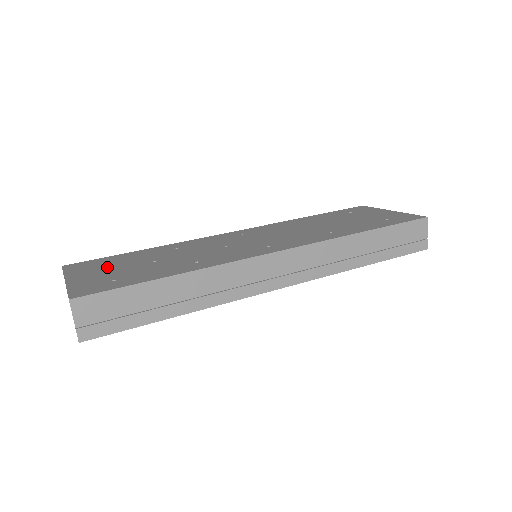
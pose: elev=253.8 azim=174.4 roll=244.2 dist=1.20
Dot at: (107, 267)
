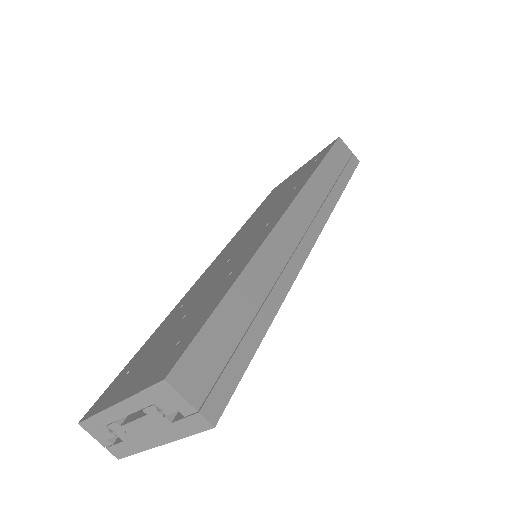
Dot at: (140, 364)
